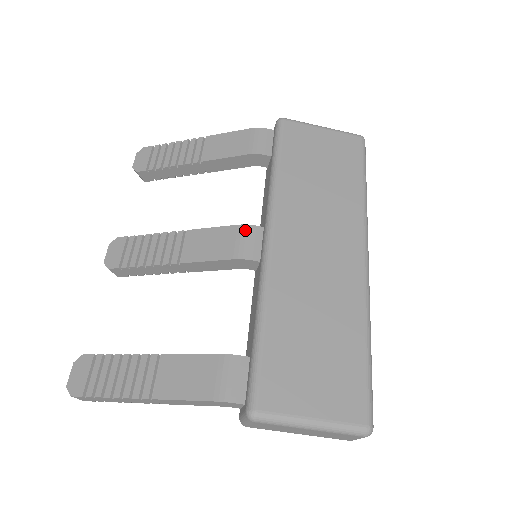
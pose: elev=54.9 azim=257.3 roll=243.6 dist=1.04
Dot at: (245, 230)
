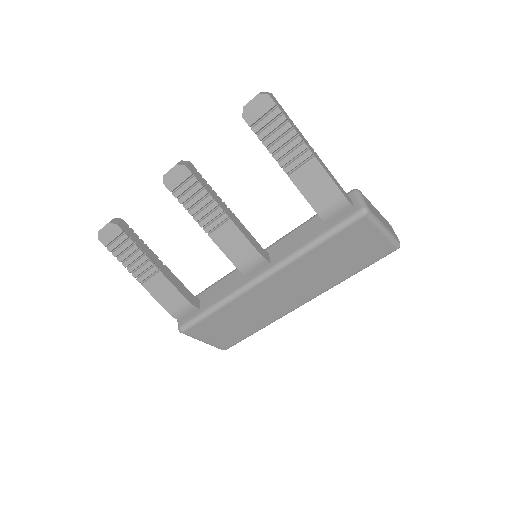
Dot at: (259, 259)
